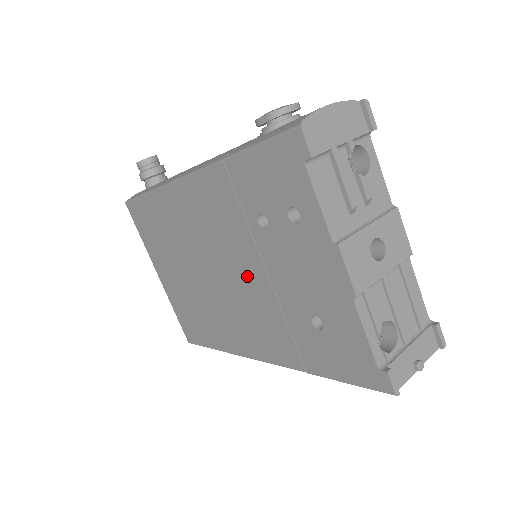
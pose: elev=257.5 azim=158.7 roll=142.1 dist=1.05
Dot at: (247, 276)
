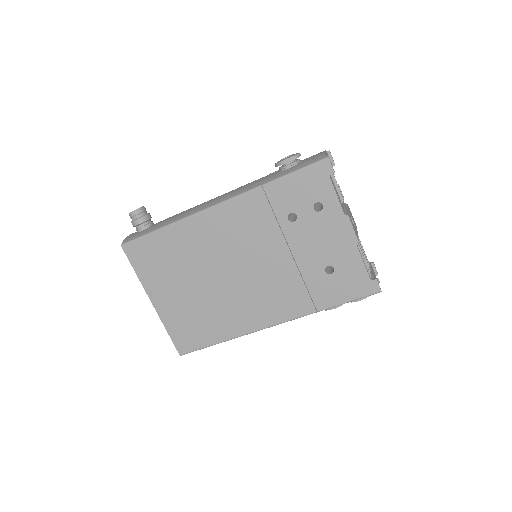
Dot at: (270, 261)
